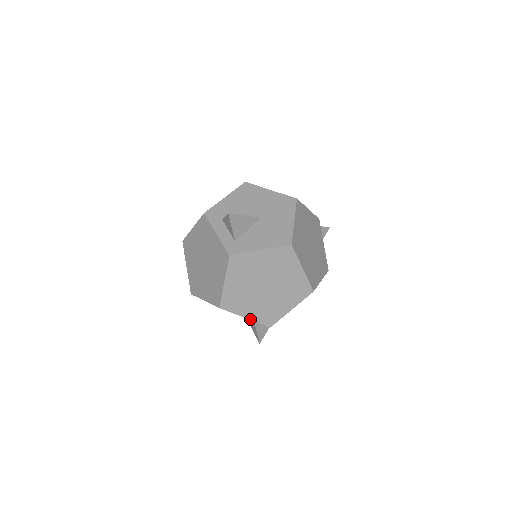
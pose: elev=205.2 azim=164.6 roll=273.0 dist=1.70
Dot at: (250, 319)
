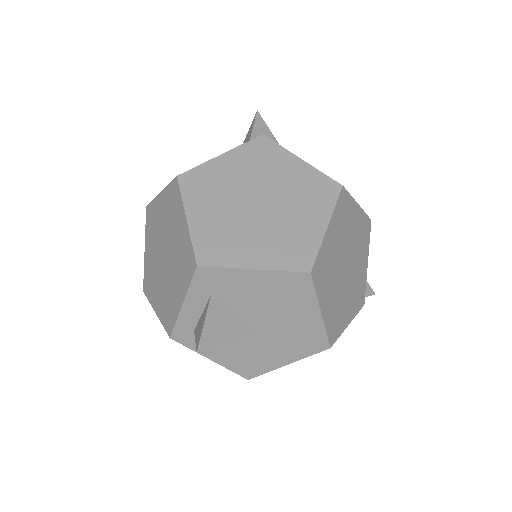
Dot at: occluded
